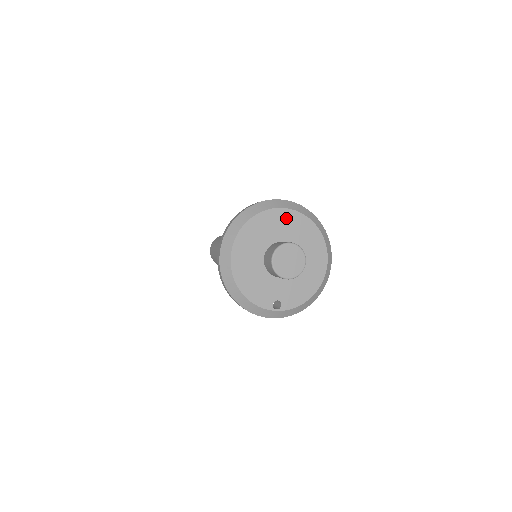
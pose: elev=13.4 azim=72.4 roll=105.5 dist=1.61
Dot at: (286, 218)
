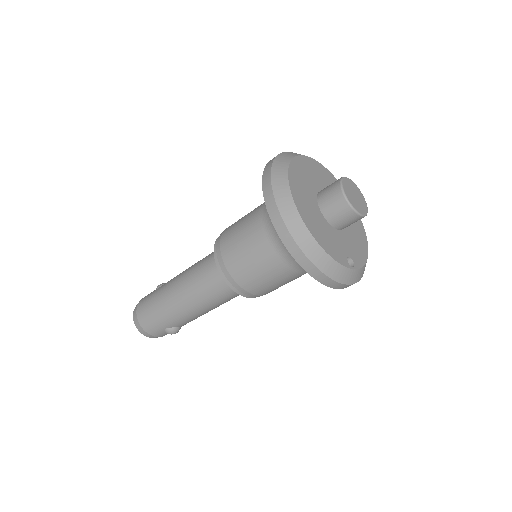
Dot at: (315, 168)
